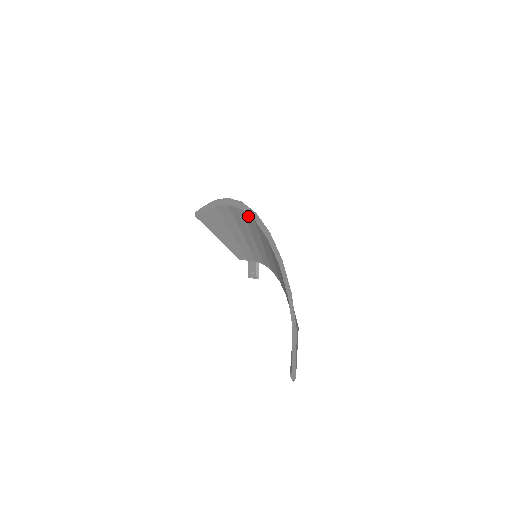
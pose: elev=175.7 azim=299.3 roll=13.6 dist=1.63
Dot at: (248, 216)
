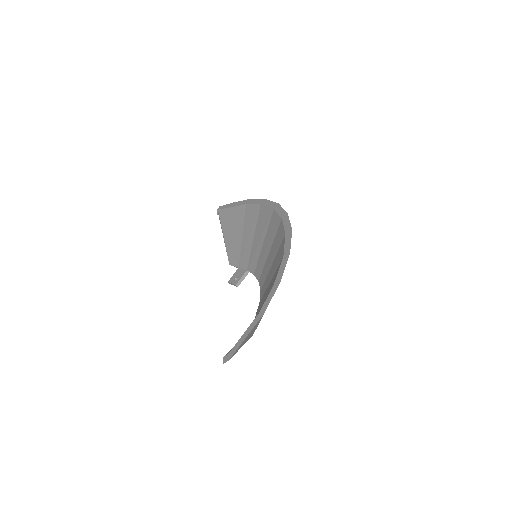
Dot at: (276, 215)
